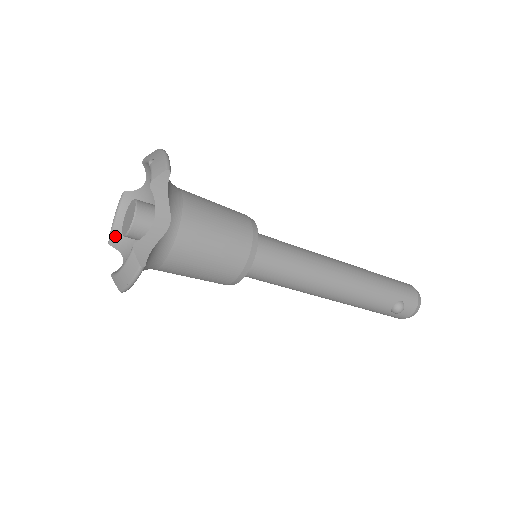
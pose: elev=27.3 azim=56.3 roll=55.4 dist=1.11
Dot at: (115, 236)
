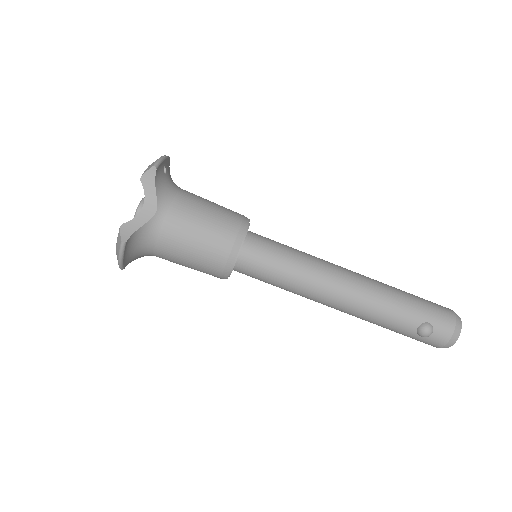
Dot at: occluded
